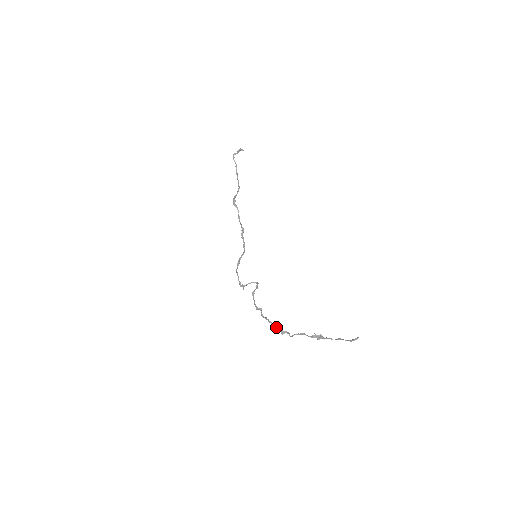
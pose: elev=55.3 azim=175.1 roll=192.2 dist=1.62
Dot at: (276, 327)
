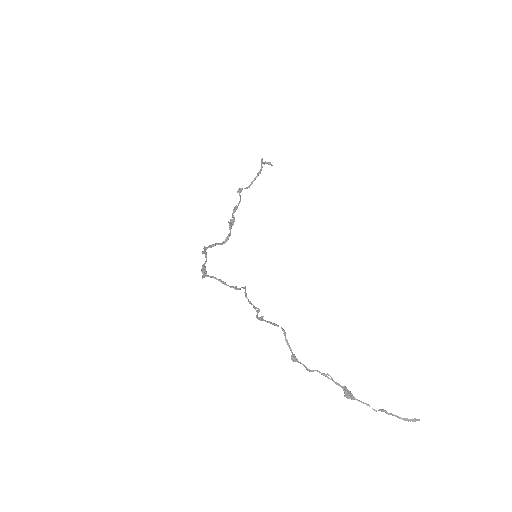
Dot at: occluded
